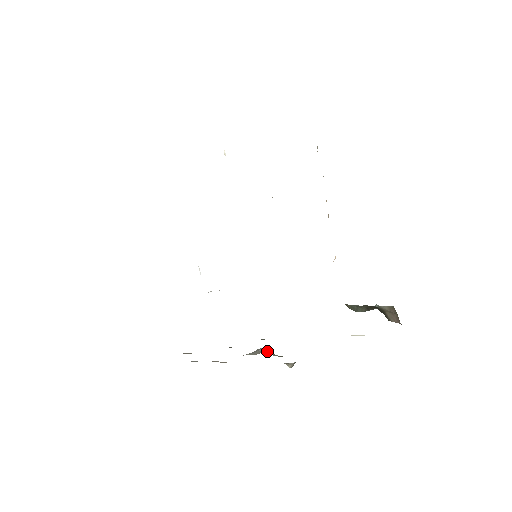
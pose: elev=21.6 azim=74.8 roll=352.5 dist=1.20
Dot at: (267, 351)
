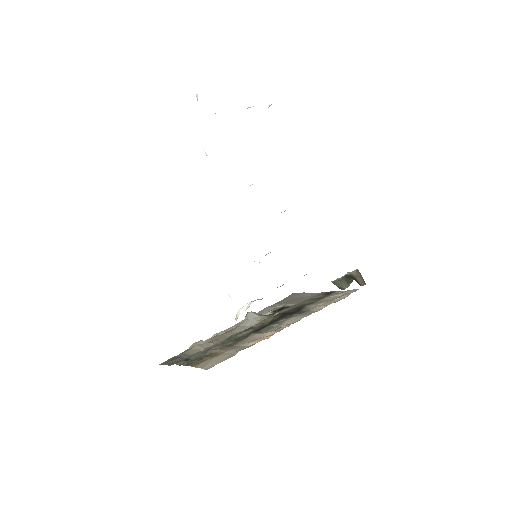
Dot at: (258, 316)
